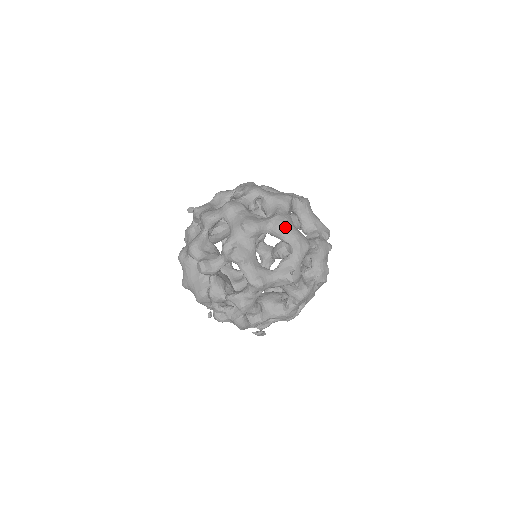
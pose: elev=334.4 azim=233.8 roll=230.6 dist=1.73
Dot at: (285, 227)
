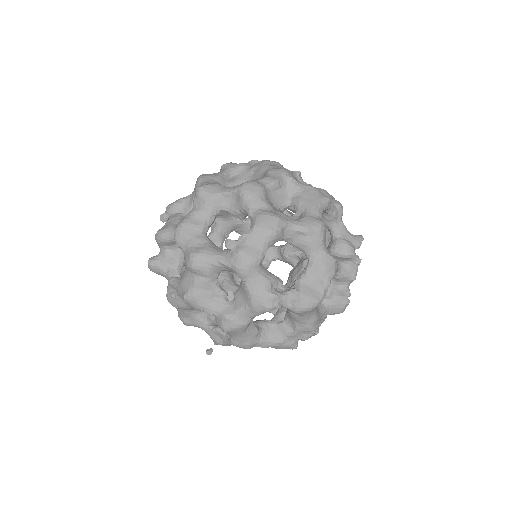
Dot at: occluded
